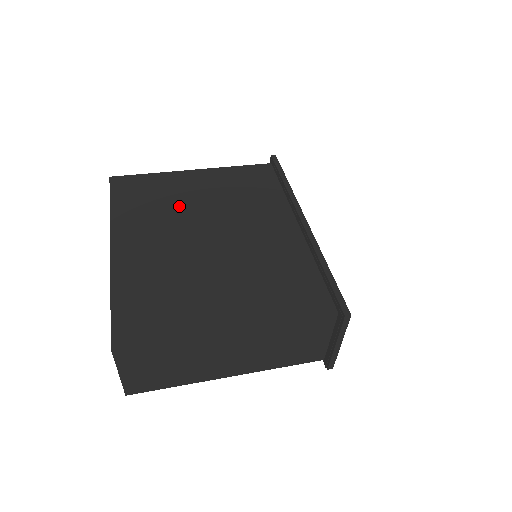
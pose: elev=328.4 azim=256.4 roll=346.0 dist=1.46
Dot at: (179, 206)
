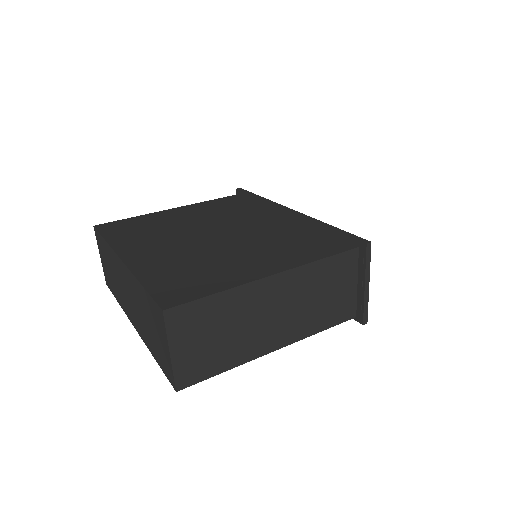
Dot at: (172, 227)
